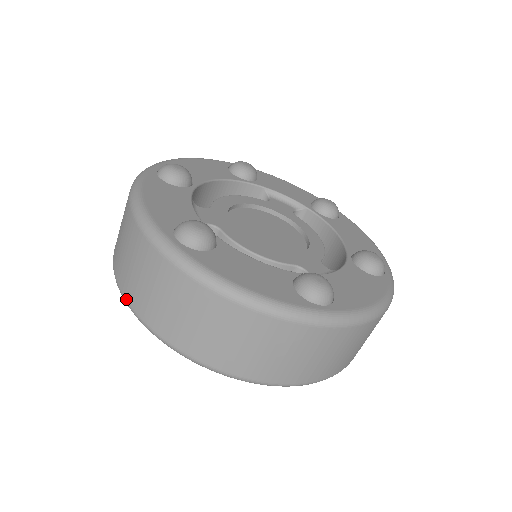
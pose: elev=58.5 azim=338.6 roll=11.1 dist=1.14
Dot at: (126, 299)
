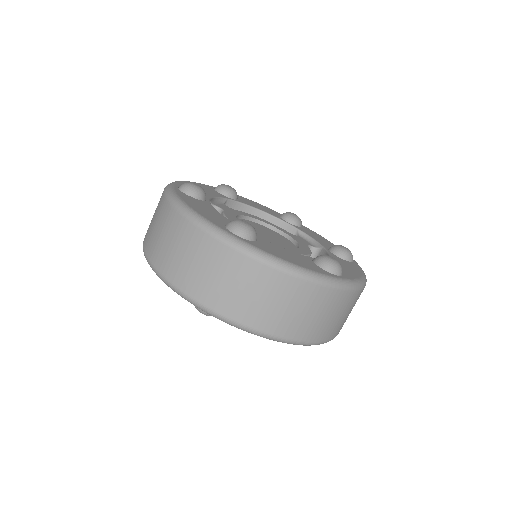
Dot at: occluded
